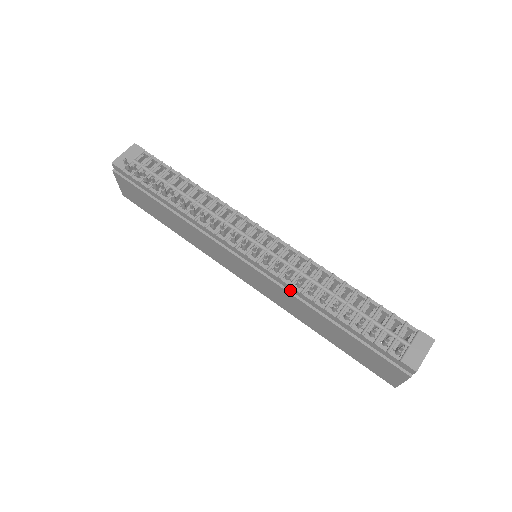
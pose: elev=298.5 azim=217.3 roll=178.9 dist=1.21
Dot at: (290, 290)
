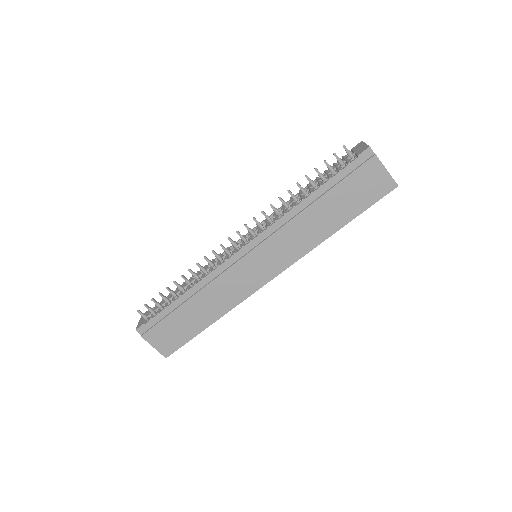
Dot at: (282, 226)
